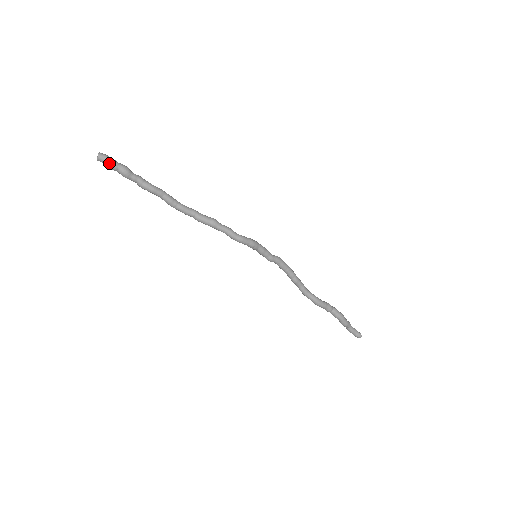
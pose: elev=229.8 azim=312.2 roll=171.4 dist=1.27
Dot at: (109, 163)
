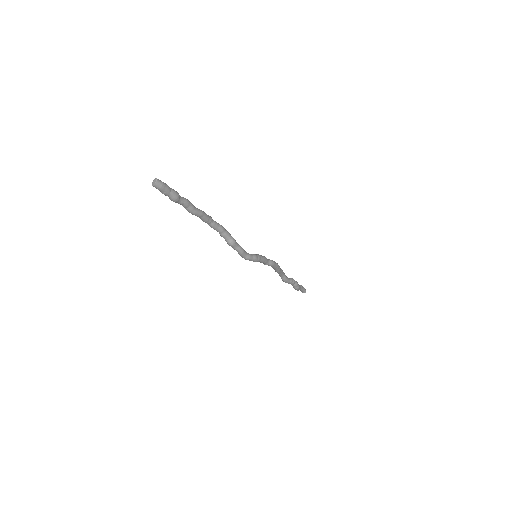
Dot at: (161, 192)
